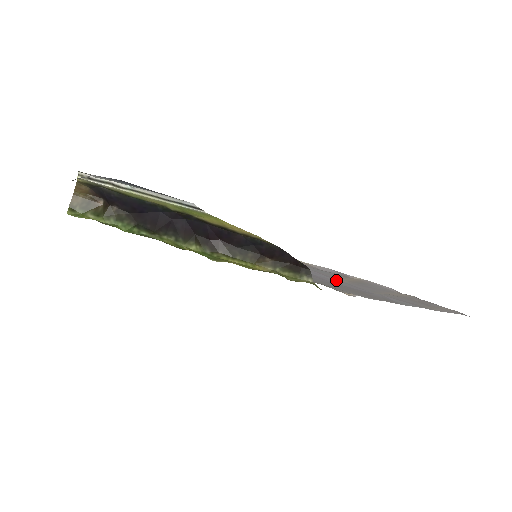
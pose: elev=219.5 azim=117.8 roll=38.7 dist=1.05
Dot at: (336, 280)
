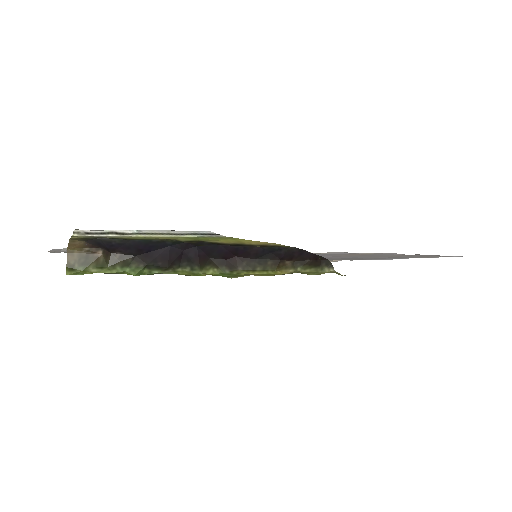
Dot at: (335, 256)
